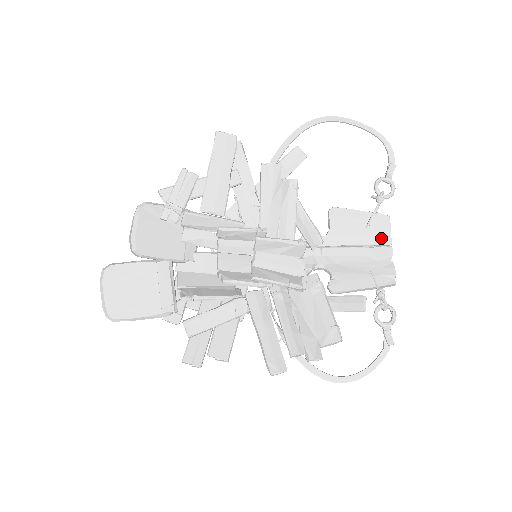
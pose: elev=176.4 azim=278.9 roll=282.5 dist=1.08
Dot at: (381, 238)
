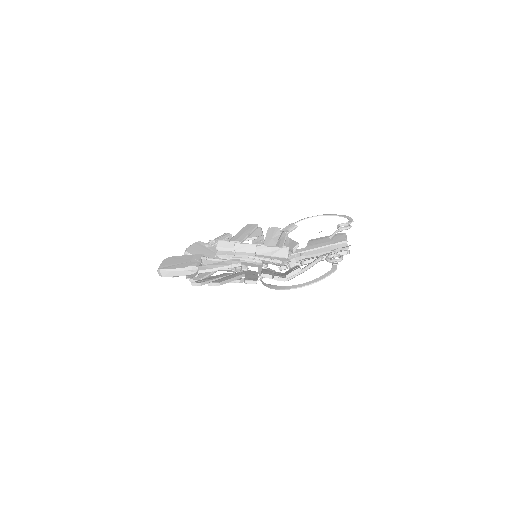
Dot at: (339, 240)
